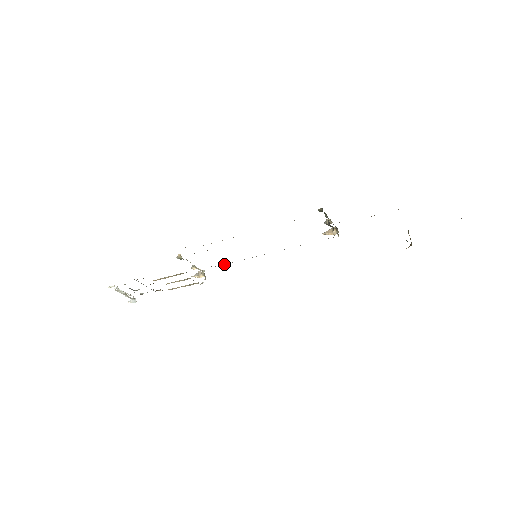
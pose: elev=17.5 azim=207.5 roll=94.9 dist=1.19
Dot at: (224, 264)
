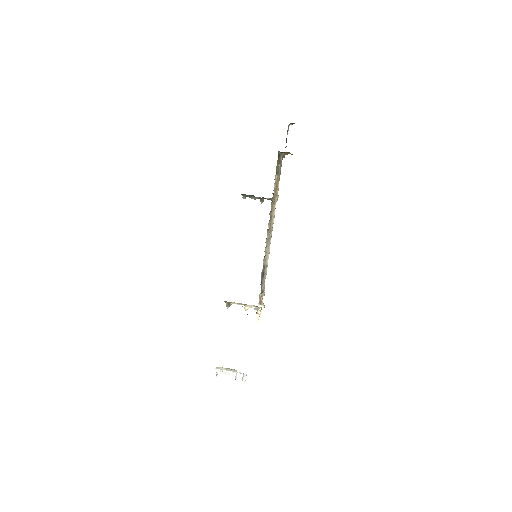
Dot at: occluded
